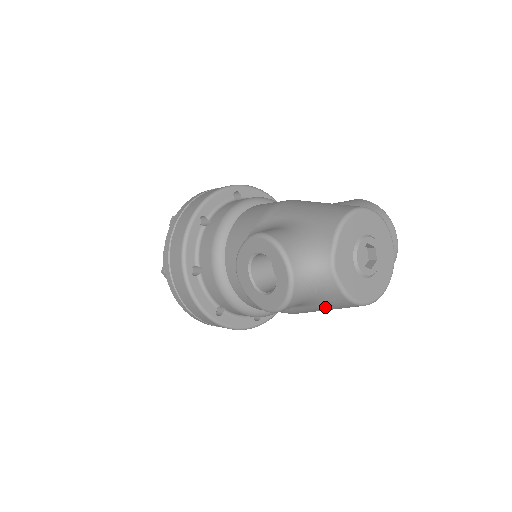
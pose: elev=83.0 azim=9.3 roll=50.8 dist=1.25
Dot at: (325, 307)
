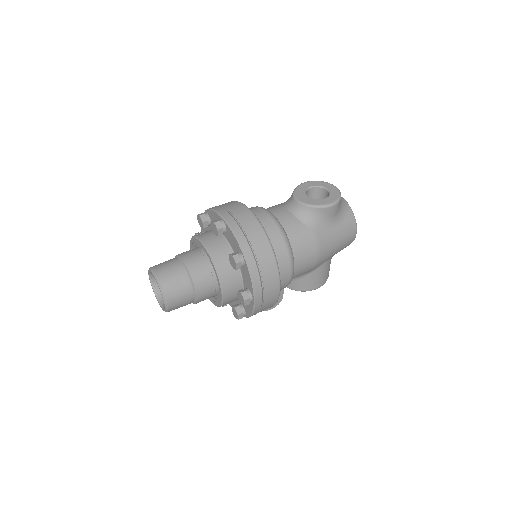
Dot at: (342, 228)
